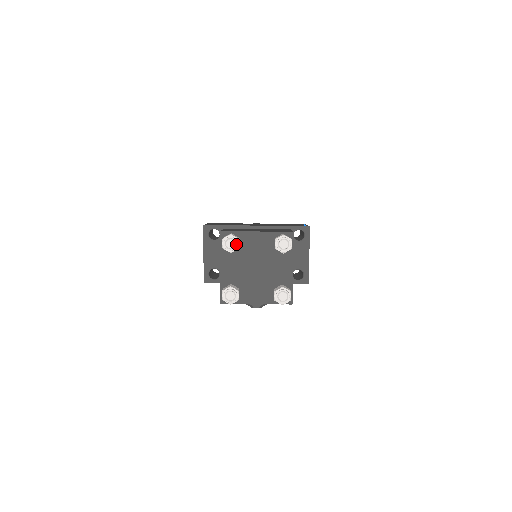
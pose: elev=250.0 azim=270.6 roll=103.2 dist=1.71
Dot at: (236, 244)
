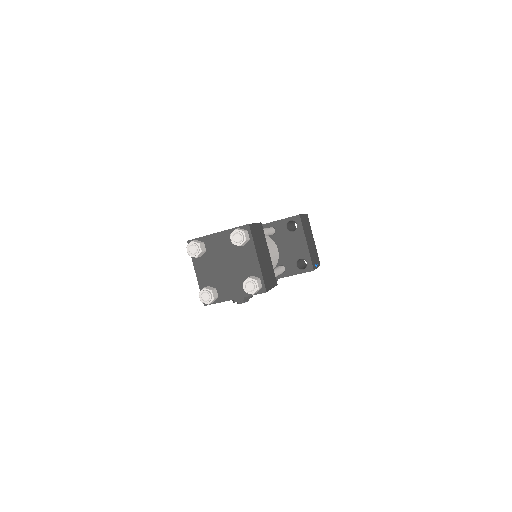
Dot at: (197, 249)
